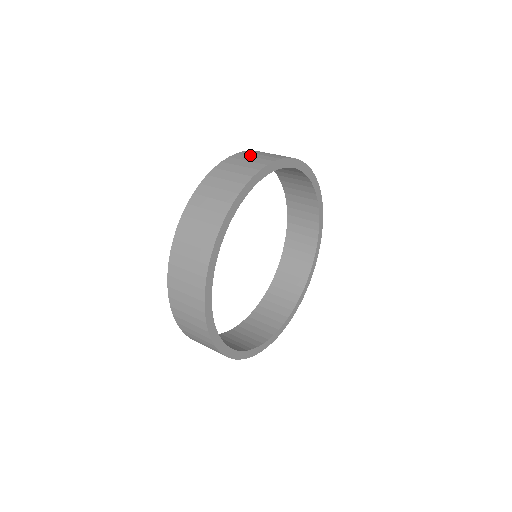
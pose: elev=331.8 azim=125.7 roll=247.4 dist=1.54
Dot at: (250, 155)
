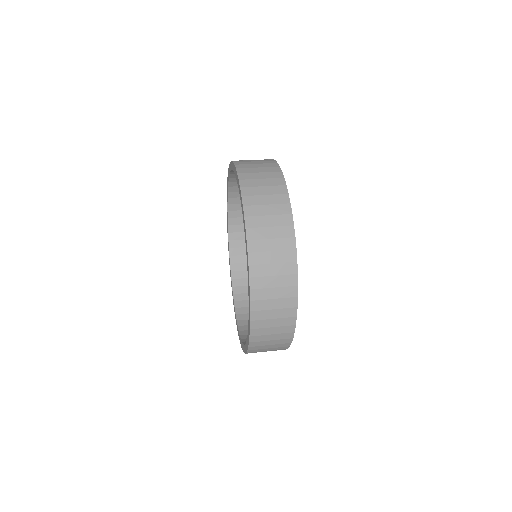
Dot at: (246, 160)
